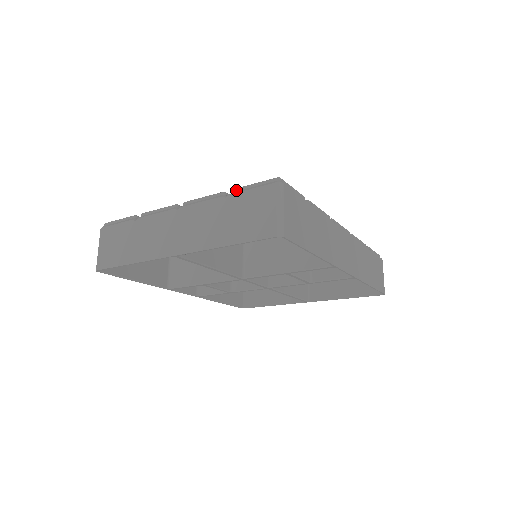
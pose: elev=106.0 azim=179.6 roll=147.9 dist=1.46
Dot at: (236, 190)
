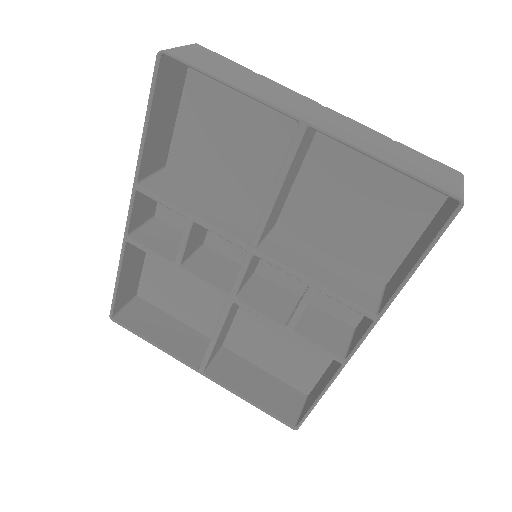
Dot at: occluded
